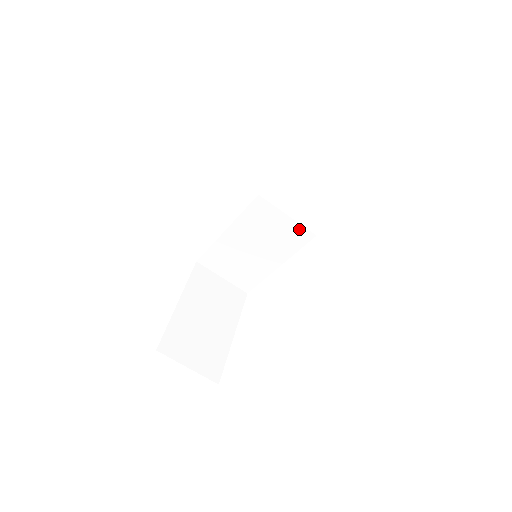
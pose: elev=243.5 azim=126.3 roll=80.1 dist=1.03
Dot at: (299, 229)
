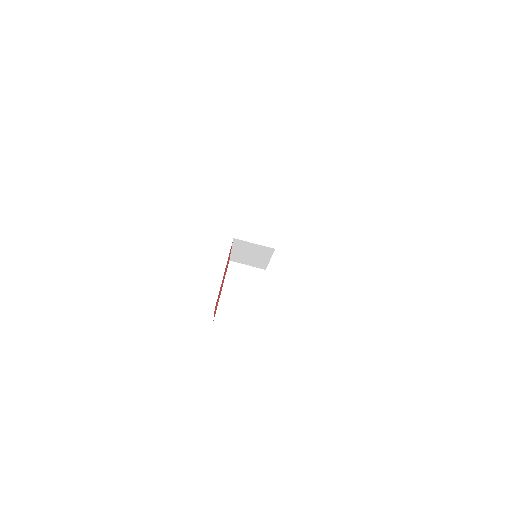
Dot at: (265, 247)
